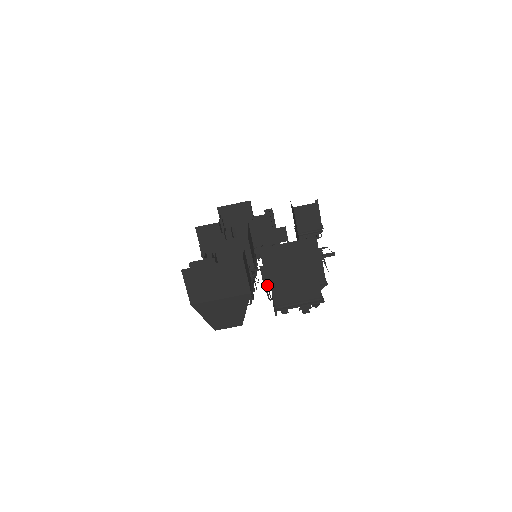
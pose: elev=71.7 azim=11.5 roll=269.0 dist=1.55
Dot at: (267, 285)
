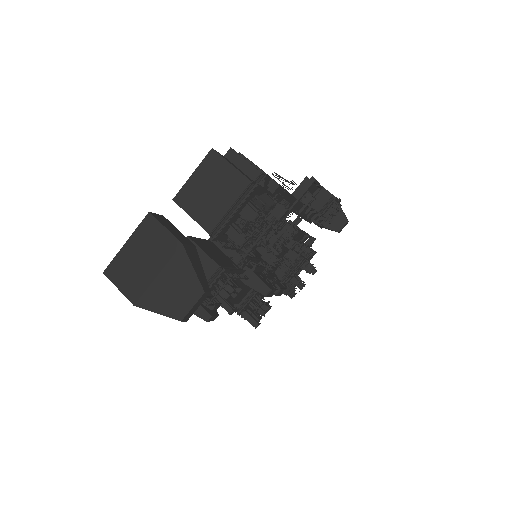
Dot at: occluded
